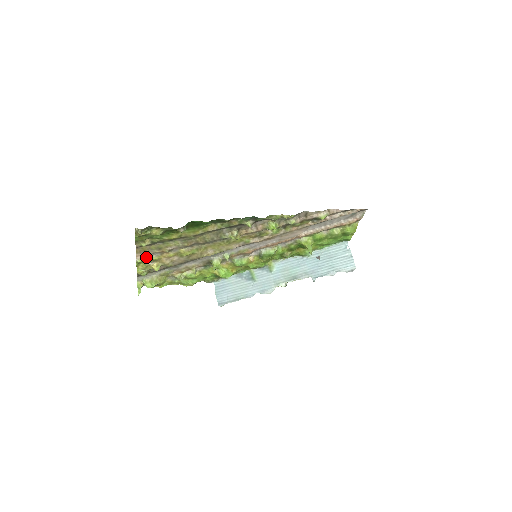
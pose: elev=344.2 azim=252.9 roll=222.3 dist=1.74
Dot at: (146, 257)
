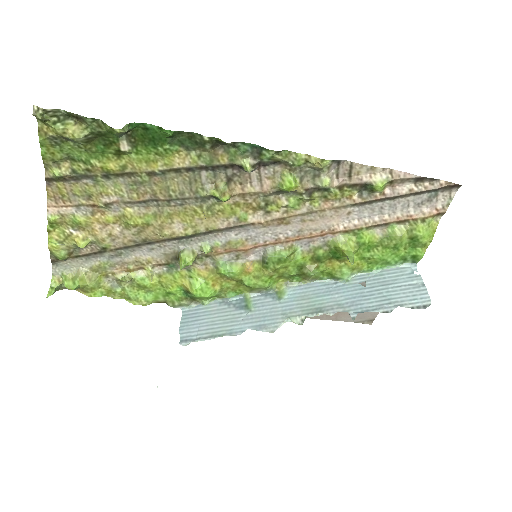
Dot at: (65, 213)
